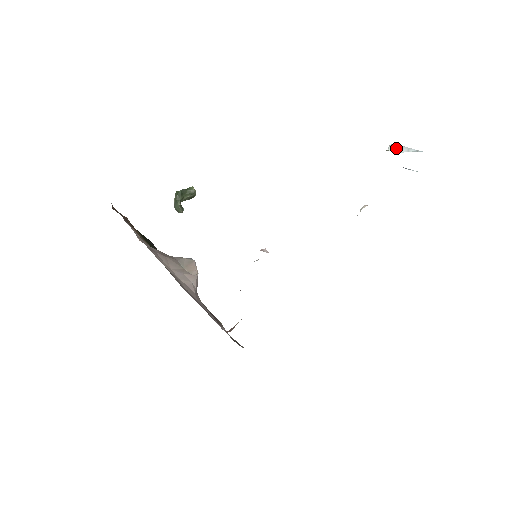
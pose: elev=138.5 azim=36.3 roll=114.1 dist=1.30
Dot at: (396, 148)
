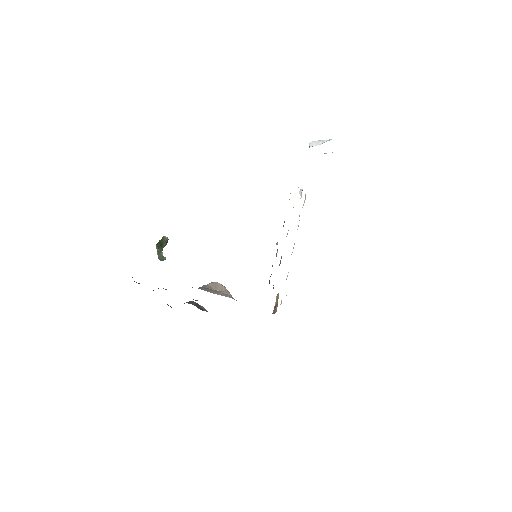
Dot at: (314, 143)
